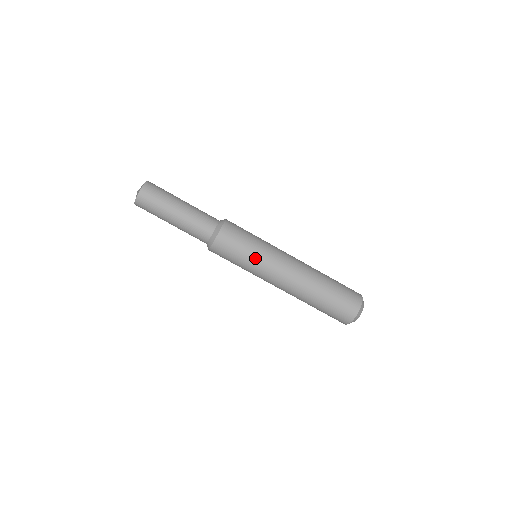
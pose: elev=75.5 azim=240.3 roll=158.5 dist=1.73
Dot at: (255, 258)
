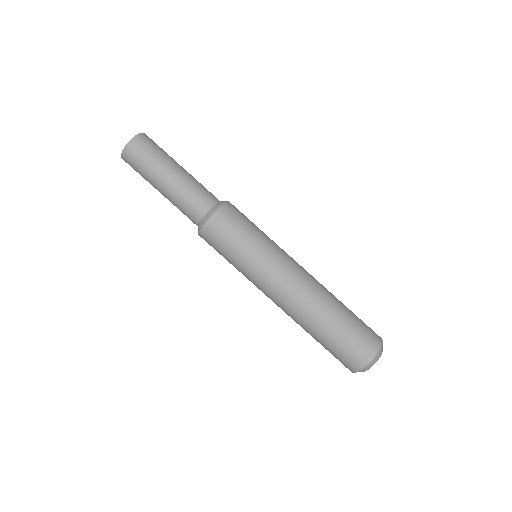
Dot at: (242, 267)
